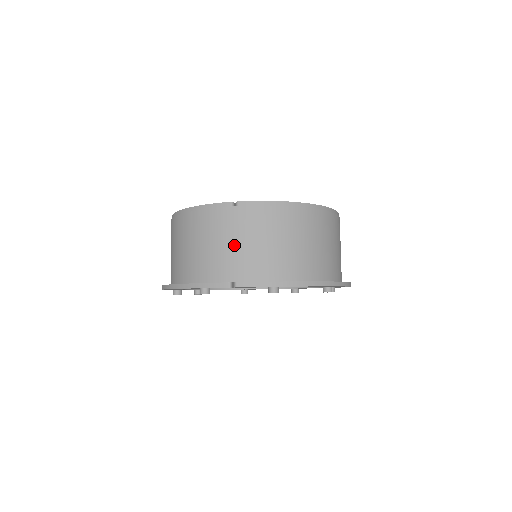
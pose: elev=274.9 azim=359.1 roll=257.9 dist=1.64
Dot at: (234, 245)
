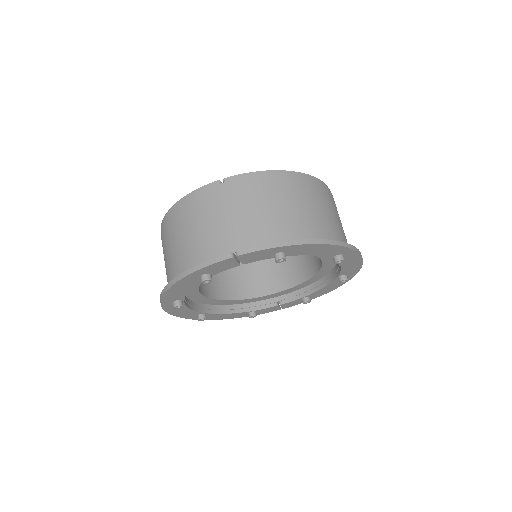
Dot at: (229, 219)
